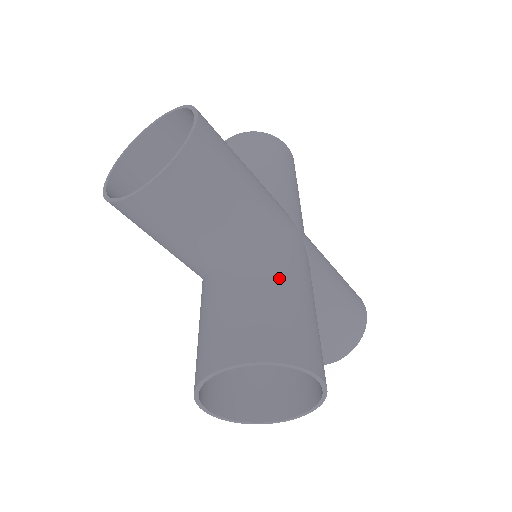
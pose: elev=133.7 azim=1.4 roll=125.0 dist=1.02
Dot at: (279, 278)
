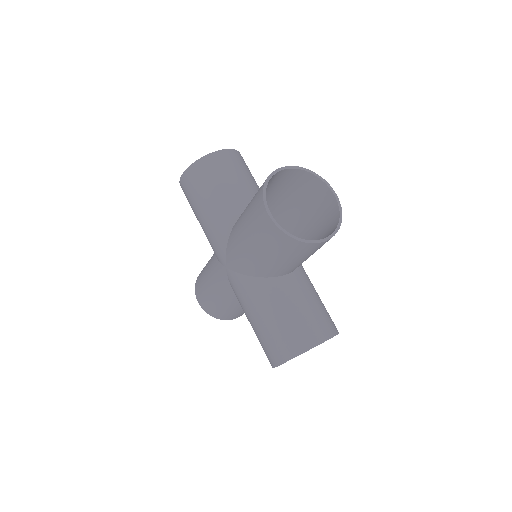
Dot at: occluded
